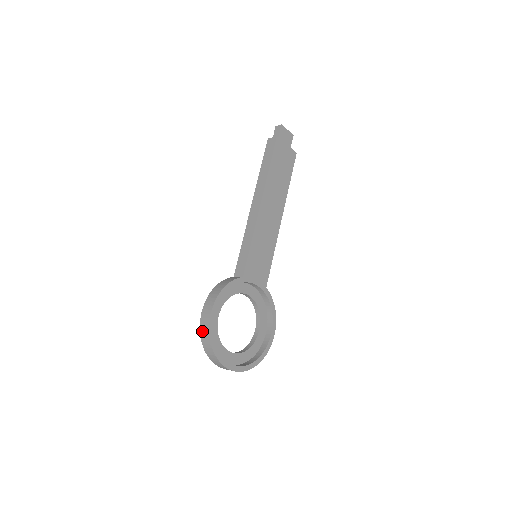
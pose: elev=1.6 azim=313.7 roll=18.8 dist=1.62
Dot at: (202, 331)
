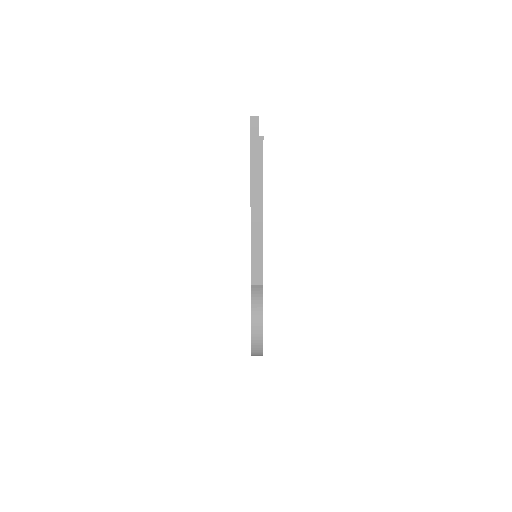
Dot at: (254, 346)
